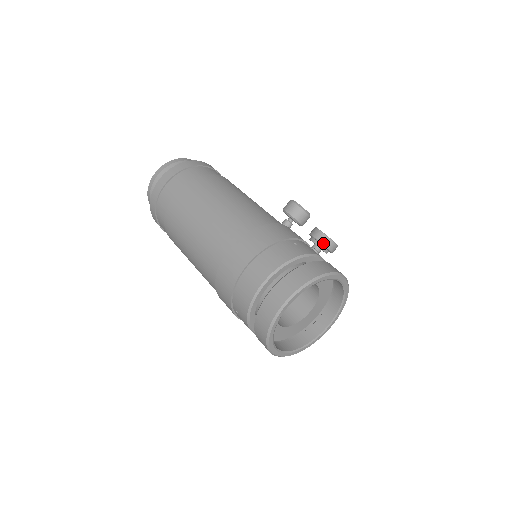
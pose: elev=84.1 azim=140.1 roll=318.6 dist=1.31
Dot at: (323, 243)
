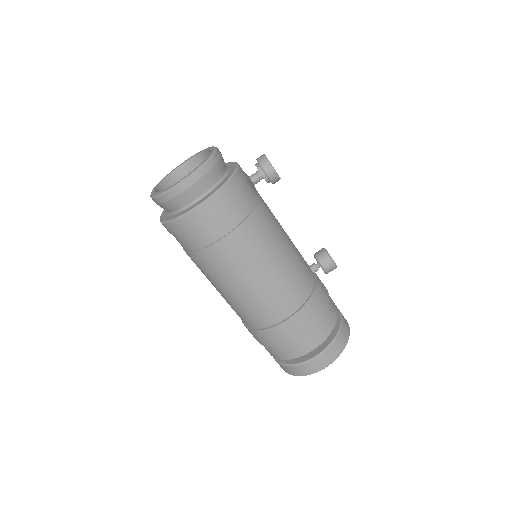
Dot at: (273, 181)
